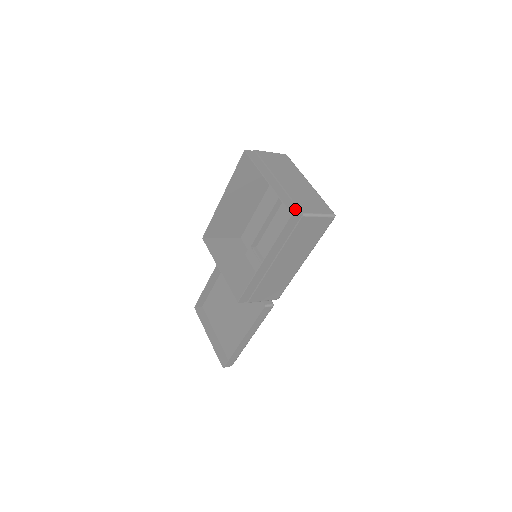
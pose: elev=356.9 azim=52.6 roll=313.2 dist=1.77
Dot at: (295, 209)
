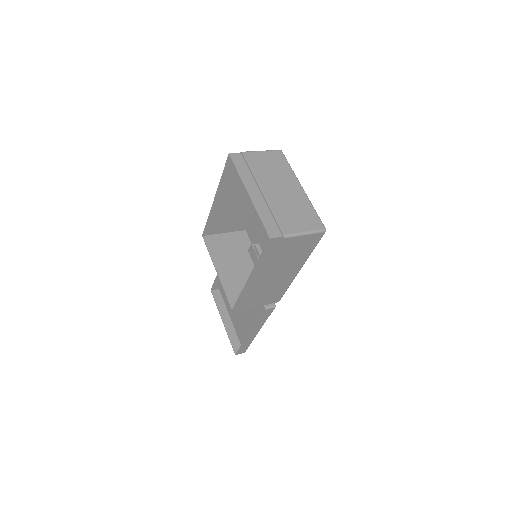
Dot at: (275, 230)
